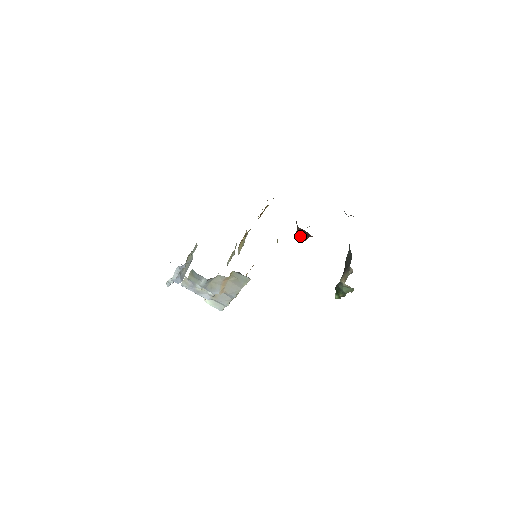
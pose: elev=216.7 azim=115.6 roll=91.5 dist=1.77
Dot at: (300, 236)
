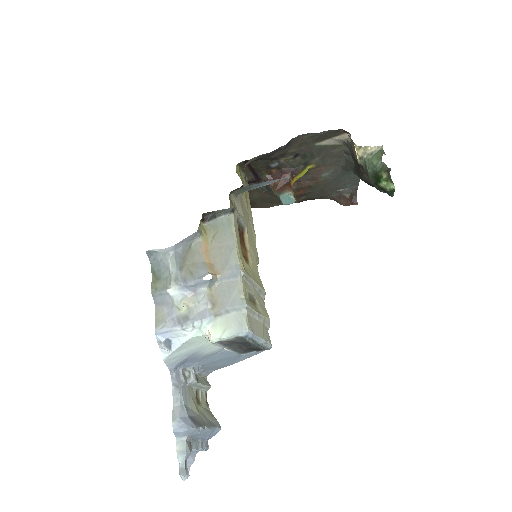
Dot at: (281, 191)
